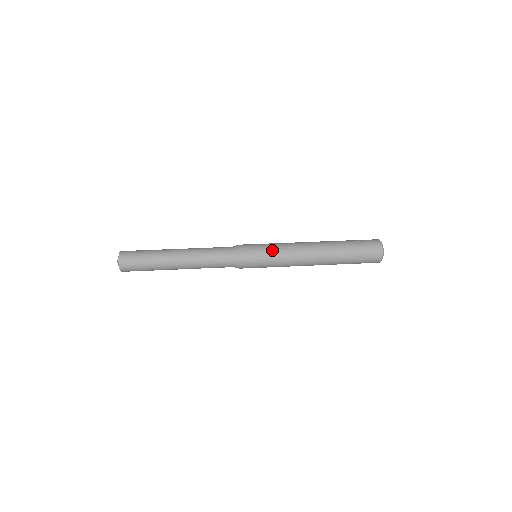
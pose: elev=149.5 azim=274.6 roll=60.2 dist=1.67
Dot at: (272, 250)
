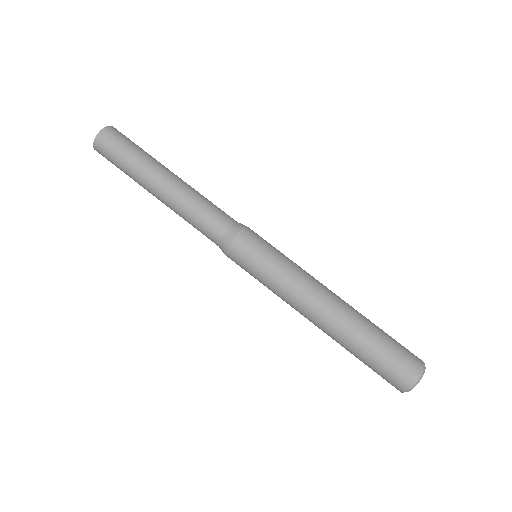
Dot at: (264, 282)
